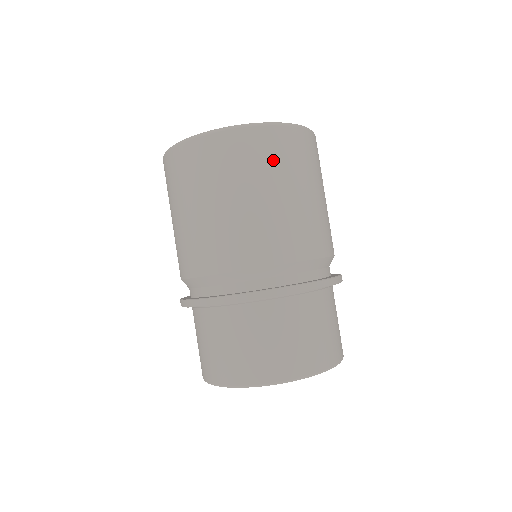
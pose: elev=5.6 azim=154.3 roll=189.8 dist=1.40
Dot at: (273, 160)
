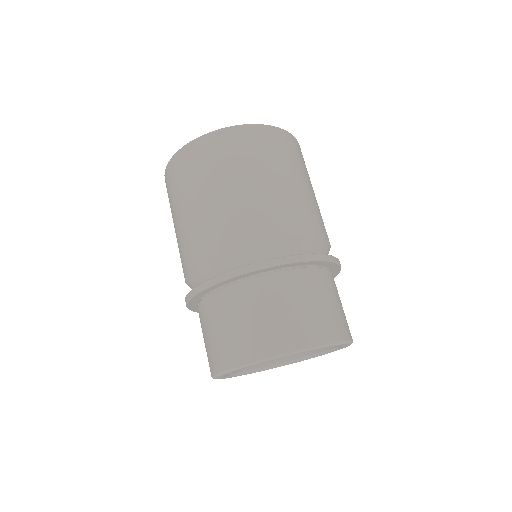
Dot at: occluded
